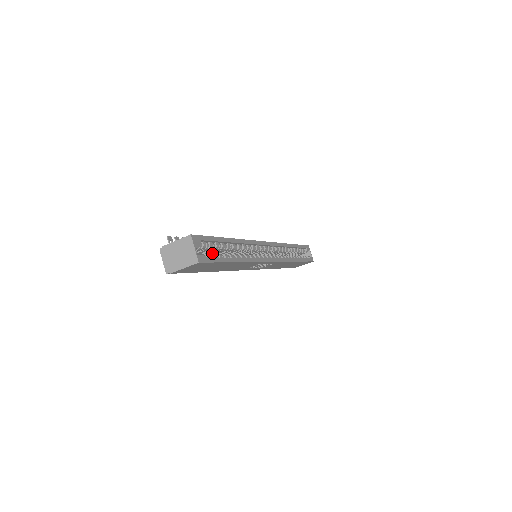
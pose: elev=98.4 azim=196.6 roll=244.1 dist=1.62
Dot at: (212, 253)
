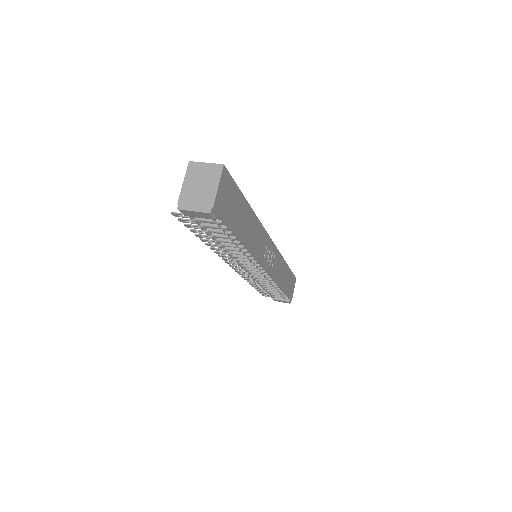
Dot at: occluded
